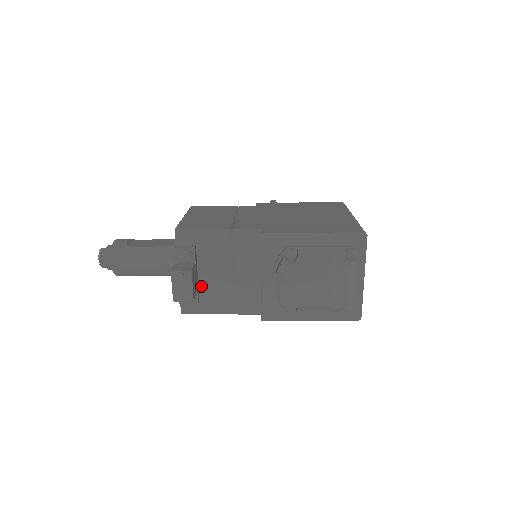
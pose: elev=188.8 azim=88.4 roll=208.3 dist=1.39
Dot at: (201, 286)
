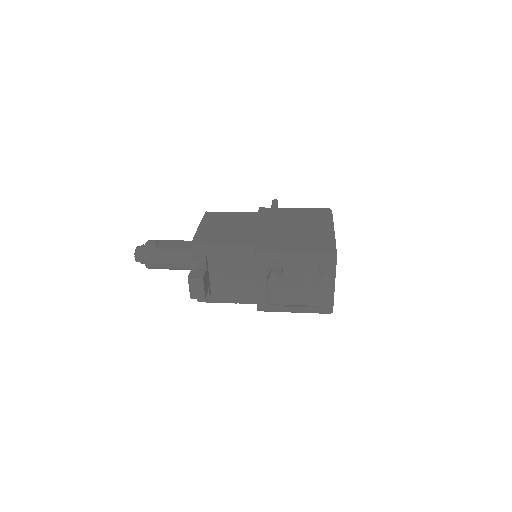
Dot at: (212, 284)
